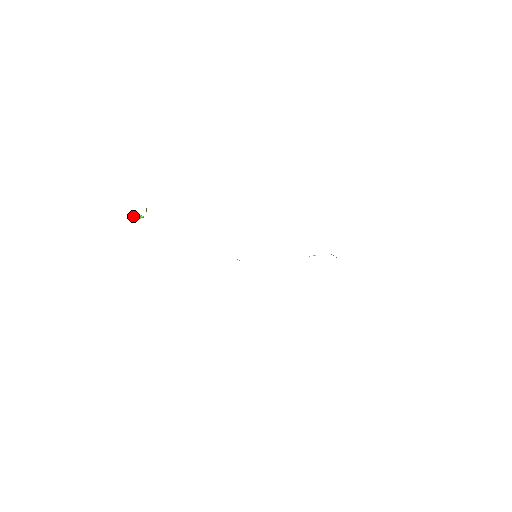
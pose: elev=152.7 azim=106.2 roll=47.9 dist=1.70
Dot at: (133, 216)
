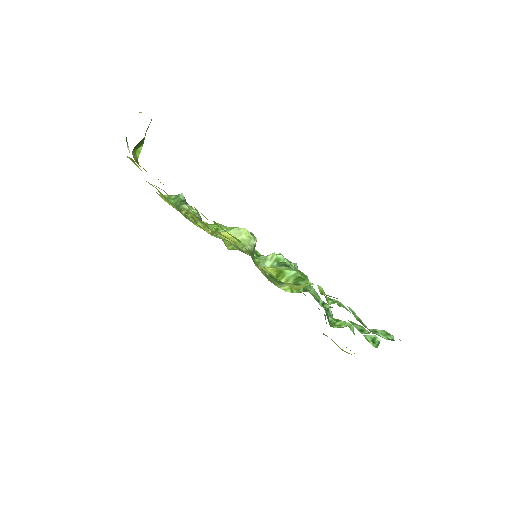
Dot at: occluded
